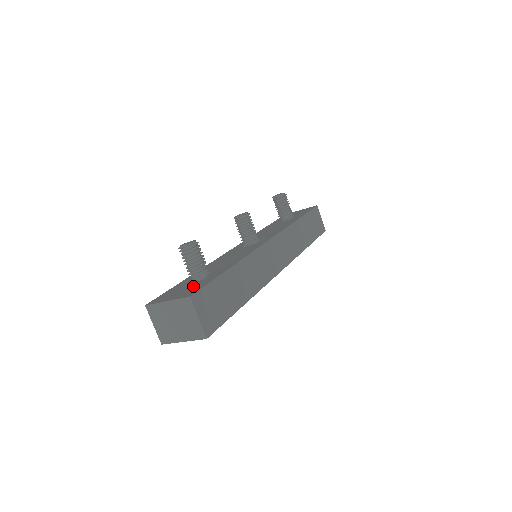
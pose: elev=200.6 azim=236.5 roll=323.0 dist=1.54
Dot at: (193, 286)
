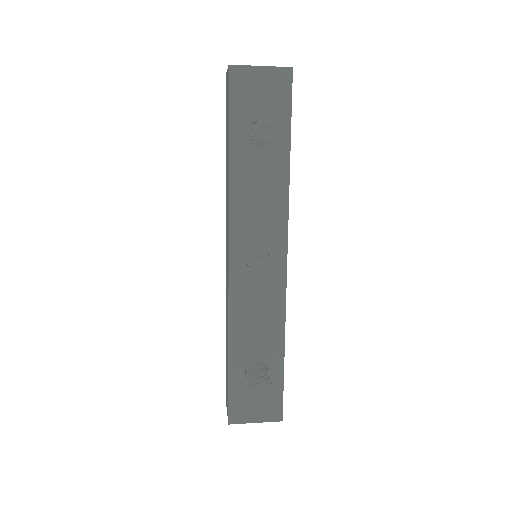
Dot at: occluded
